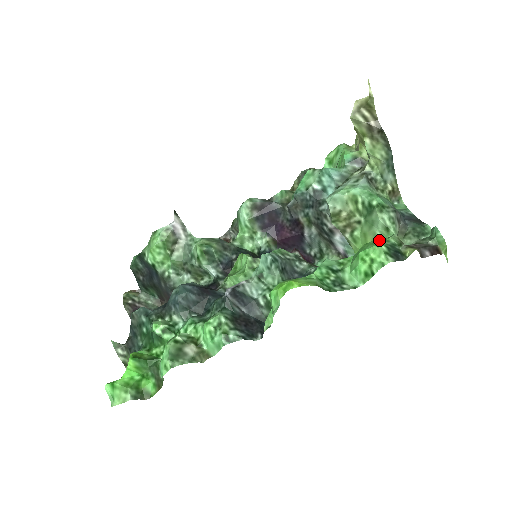
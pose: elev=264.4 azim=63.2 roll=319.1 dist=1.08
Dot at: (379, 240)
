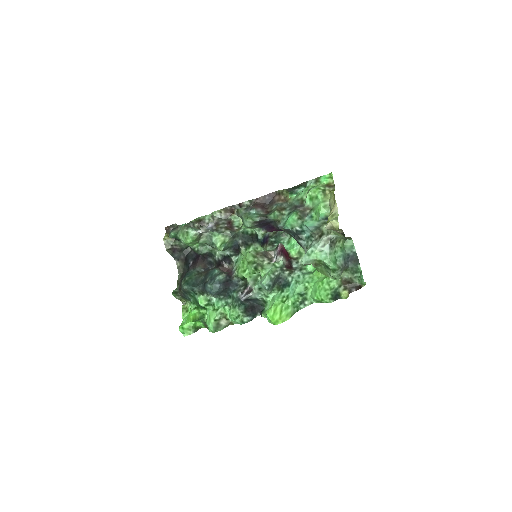
Dot at: (329, 286)
